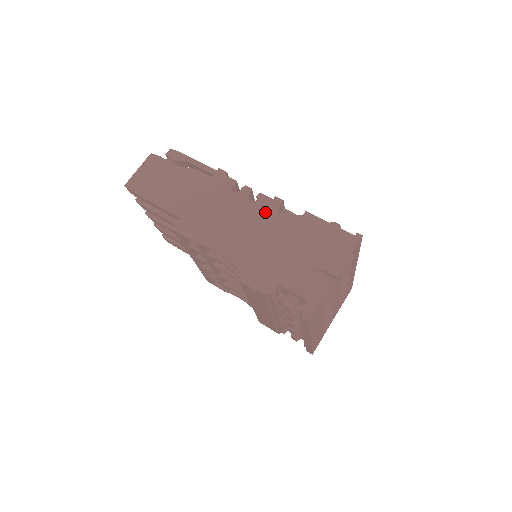
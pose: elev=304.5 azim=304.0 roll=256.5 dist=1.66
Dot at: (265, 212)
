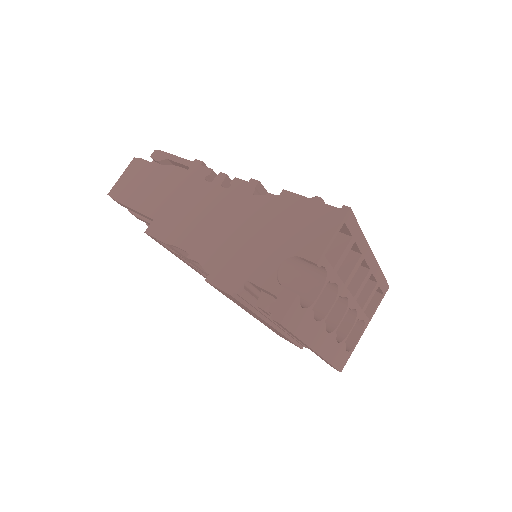
Dot at: (238, 198)
